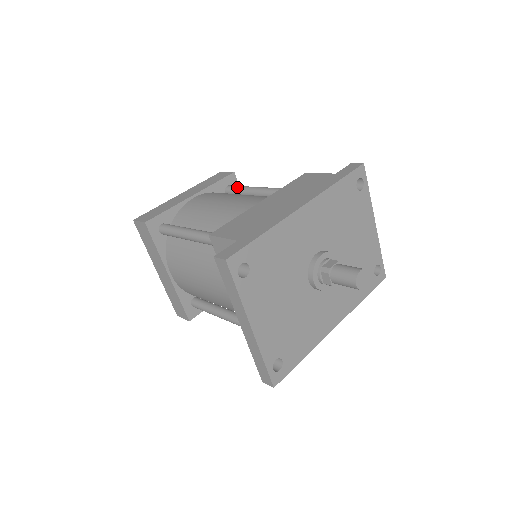
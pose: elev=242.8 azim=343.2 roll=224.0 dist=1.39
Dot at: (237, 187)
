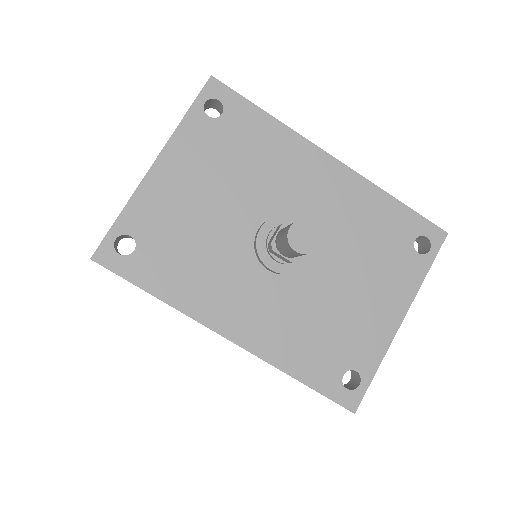
Dot at: occluded
